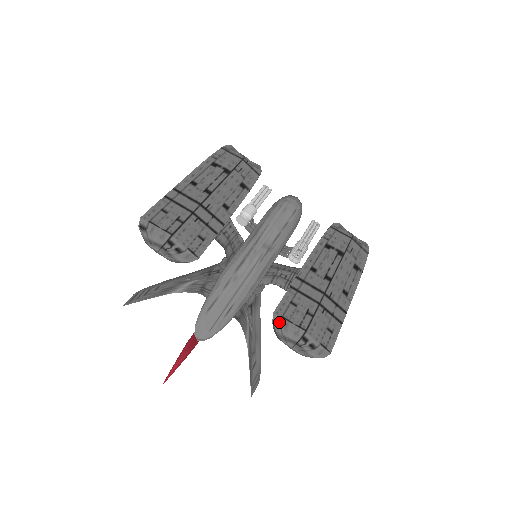
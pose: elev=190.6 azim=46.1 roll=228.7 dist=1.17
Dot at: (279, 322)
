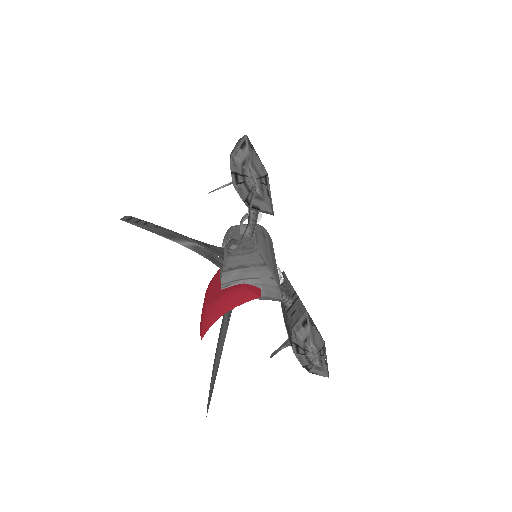
Dot at: (312, 322)
